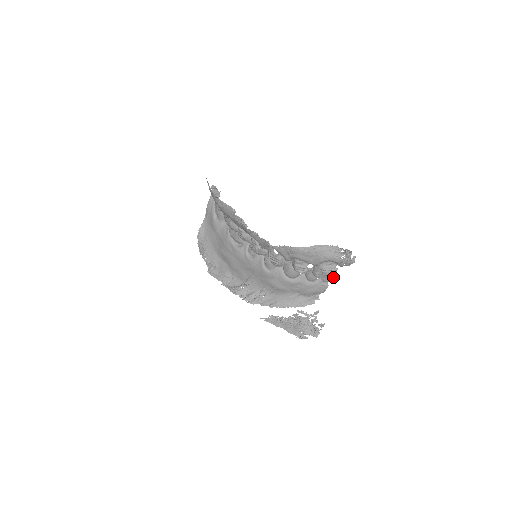
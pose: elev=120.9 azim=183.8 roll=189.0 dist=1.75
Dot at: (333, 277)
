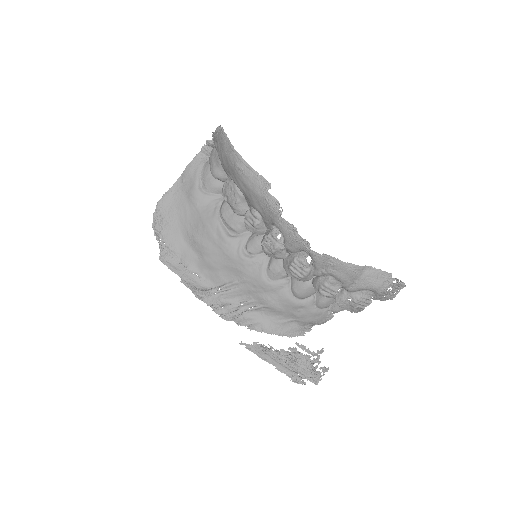
Dot at: (357, 310)
